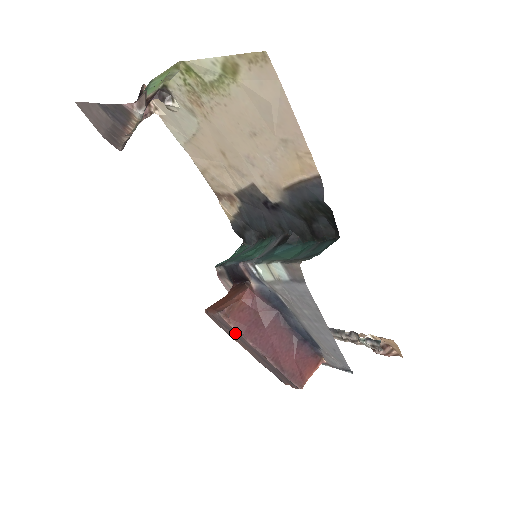
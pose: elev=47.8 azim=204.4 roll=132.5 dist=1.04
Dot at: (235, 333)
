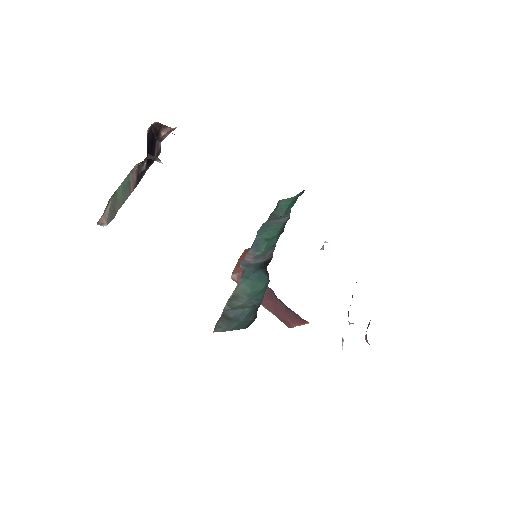
Dot at: occluded
